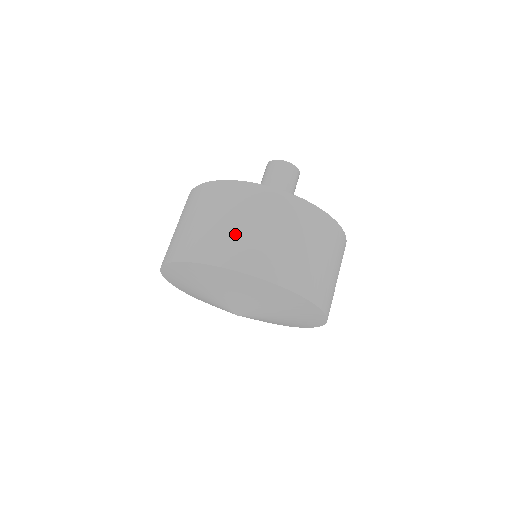
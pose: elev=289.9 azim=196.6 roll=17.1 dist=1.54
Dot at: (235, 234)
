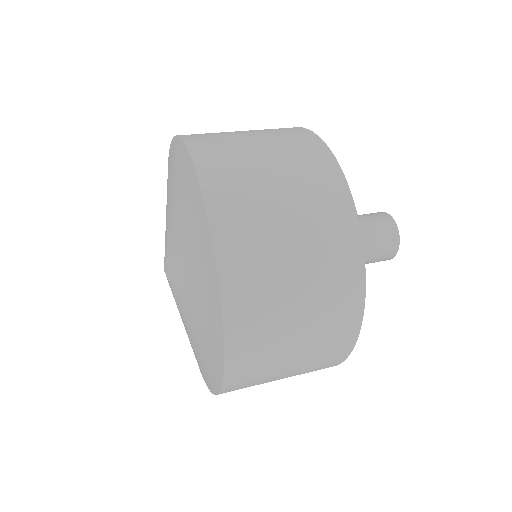
Dot at: occluded
